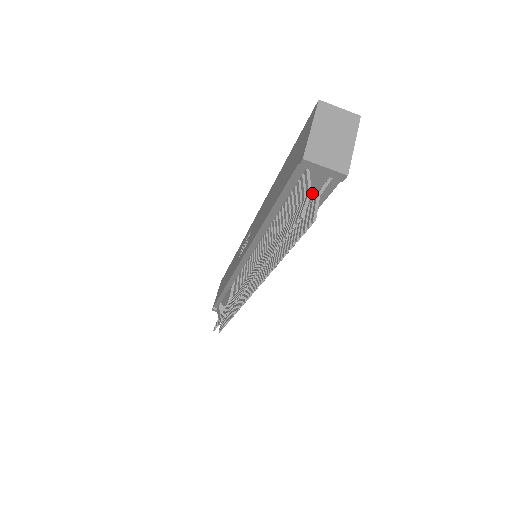
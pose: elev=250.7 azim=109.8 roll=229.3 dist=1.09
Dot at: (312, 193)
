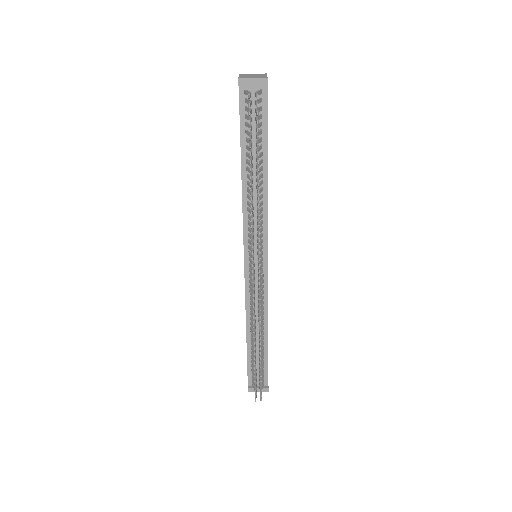
Dot at: occluded
